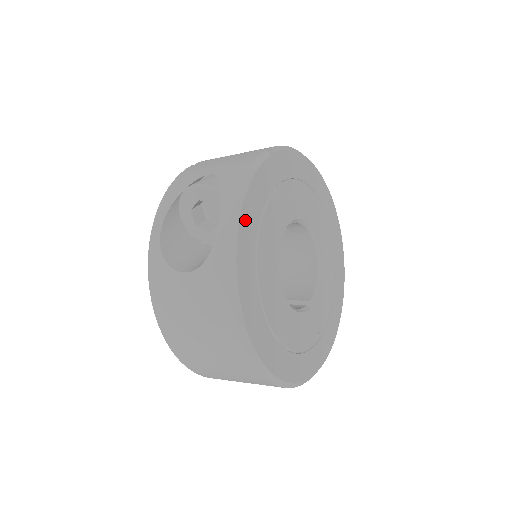
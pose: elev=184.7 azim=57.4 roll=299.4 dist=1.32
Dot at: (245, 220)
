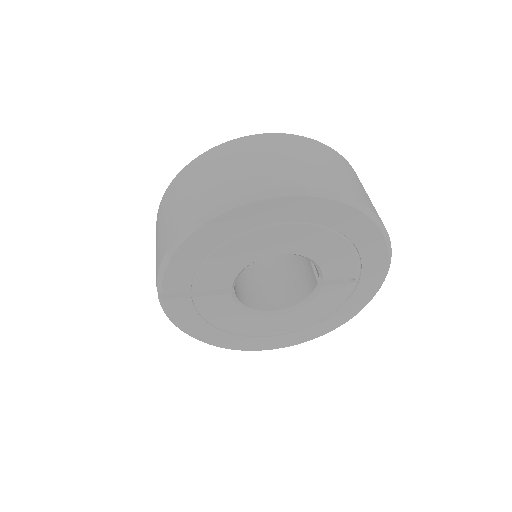
Dot at: (203, 337)
